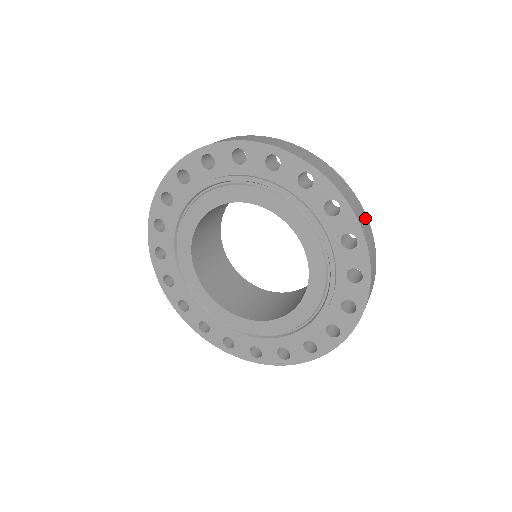
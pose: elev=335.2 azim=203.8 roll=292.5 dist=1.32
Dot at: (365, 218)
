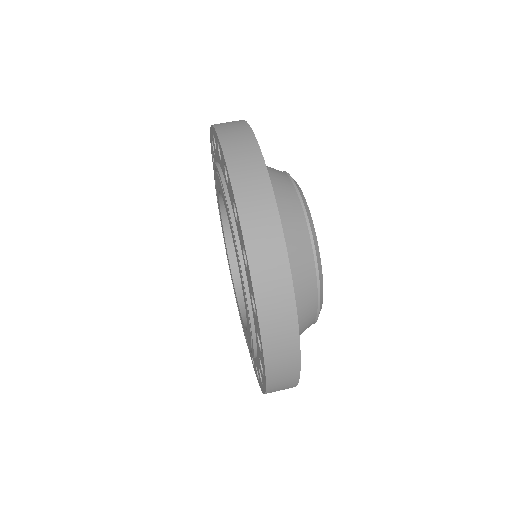
Dot at: (284, 290)
